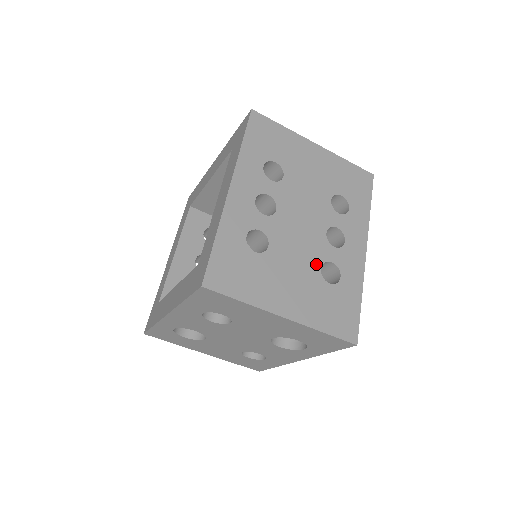
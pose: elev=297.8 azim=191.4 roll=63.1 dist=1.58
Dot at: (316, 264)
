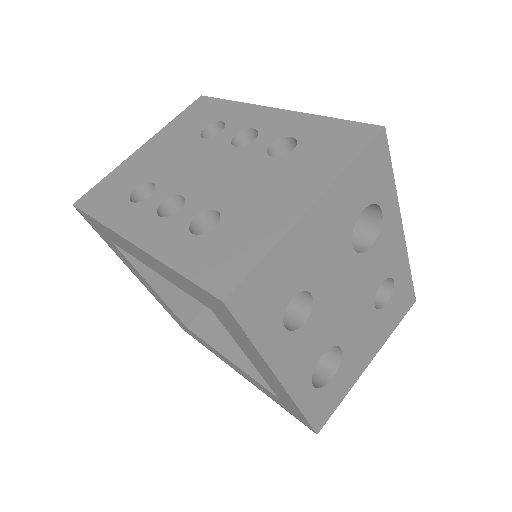
Dot at: (264, 161)
